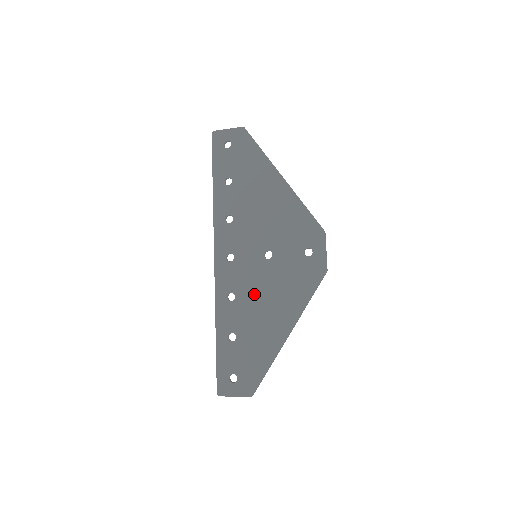
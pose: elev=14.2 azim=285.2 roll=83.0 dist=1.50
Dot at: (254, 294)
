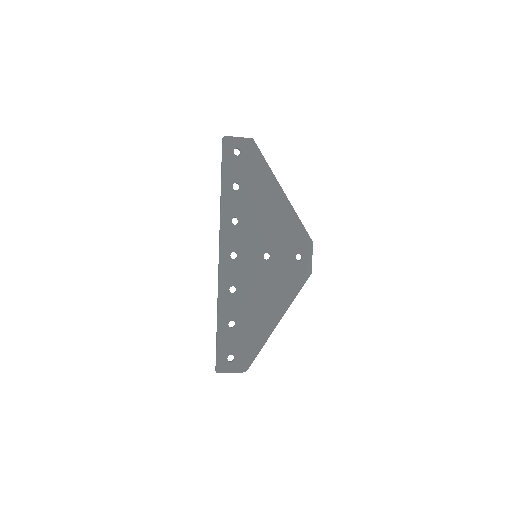
Dot at: (253, 288)
